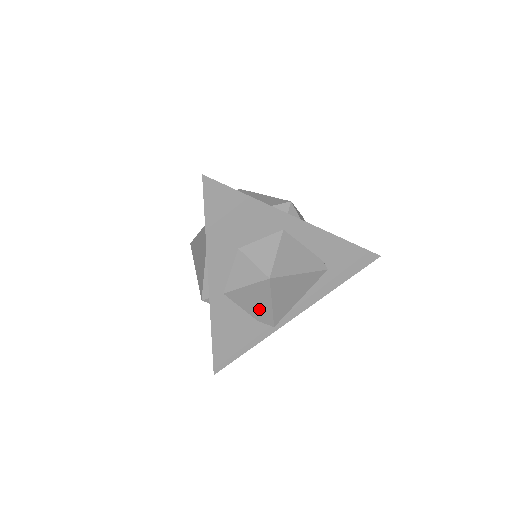
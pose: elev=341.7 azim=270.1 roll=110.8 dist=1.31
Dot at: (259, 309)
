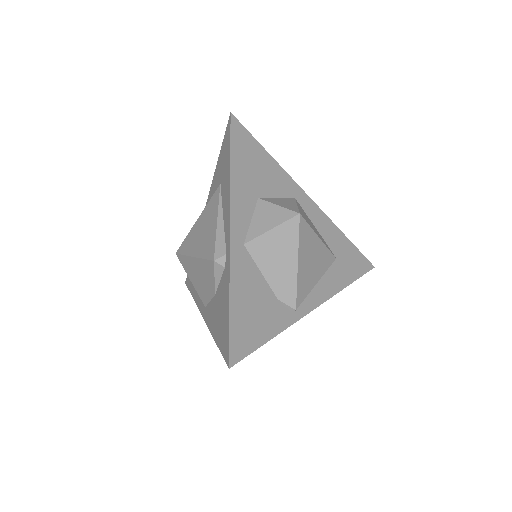
Dot at: (282, 273)
